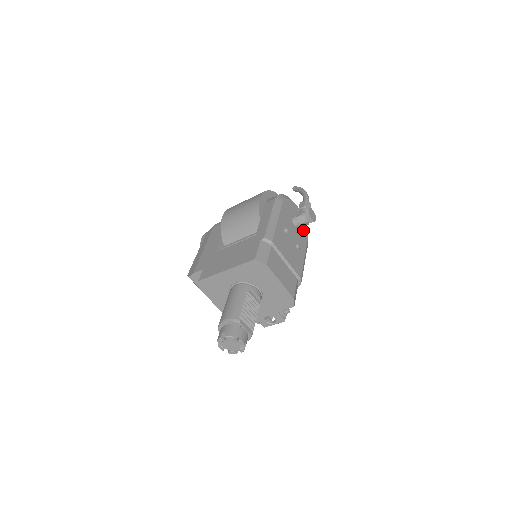
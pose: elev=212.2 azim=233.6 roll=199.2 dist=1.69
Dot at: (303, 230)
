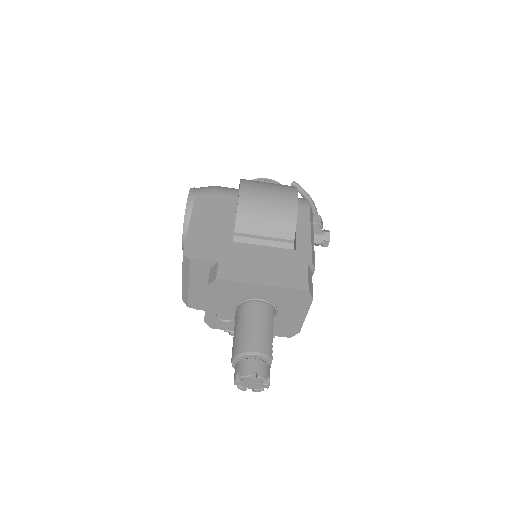
Dot at: occluded
